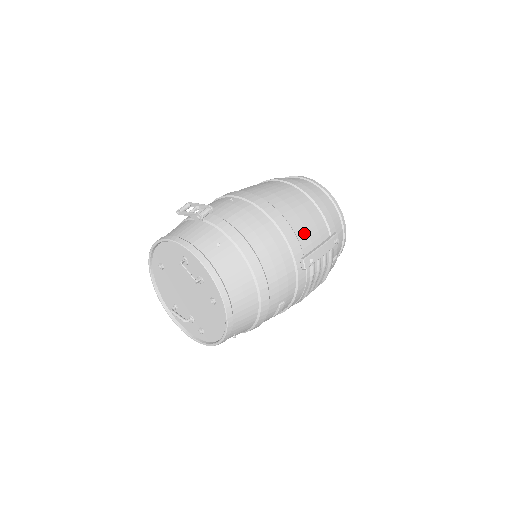
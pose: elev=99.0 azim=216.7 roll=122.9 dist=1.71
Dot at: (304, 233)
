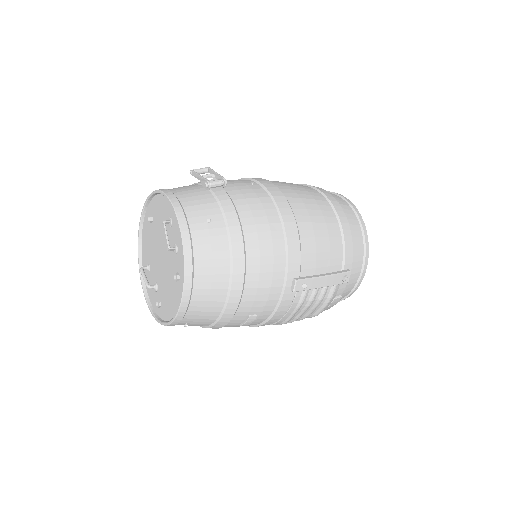
Dot at: (312, 253)
